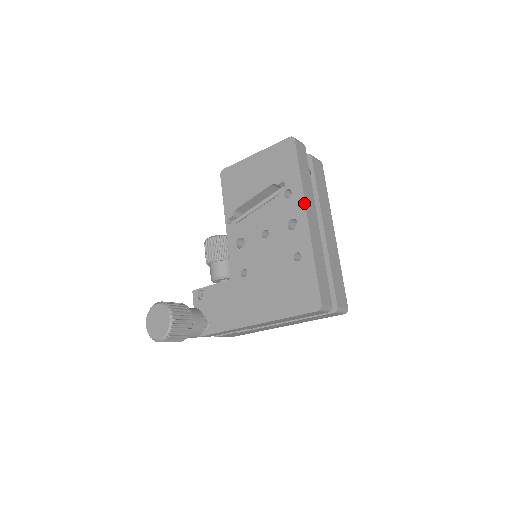
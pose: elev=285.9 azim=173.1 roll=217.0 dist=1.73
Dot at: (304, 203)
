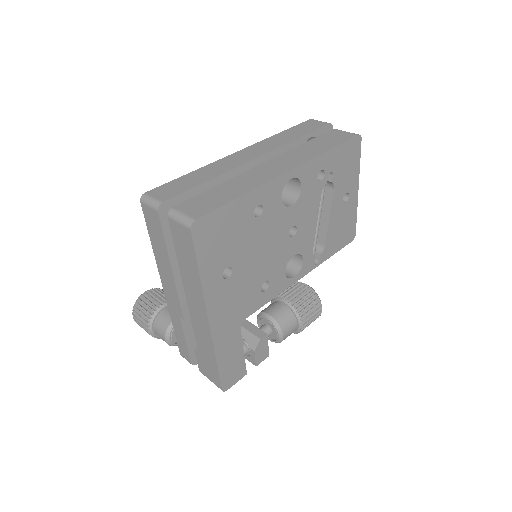
Dot at: (253, 146)
